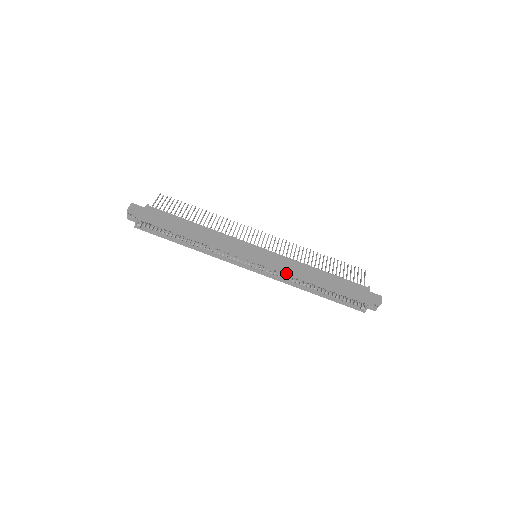
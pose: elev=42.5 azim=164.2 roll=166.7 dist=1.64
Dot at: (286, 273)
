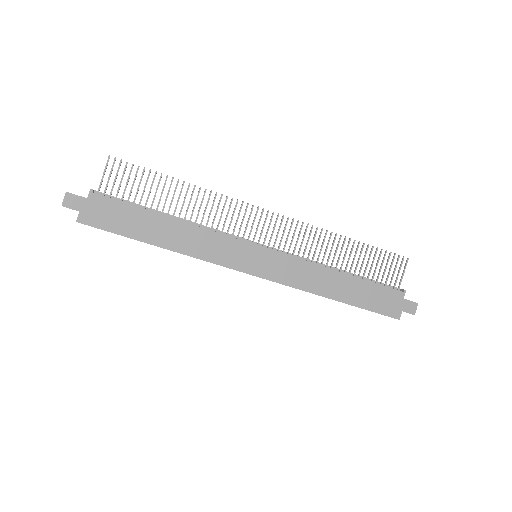
Dot at: occluded
